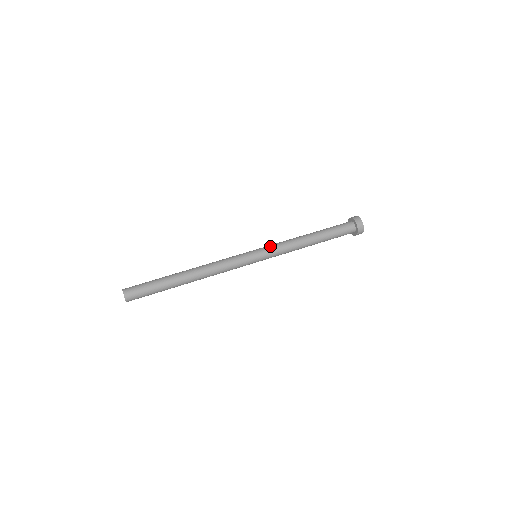
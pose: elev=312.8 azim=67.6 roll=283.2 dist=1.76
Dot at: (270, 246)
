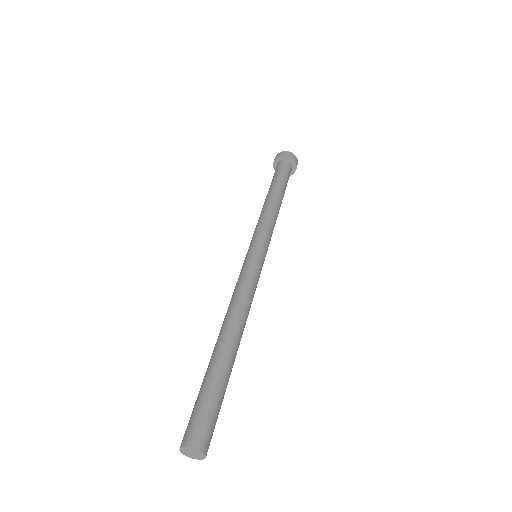
Dot at: (253, 235)
